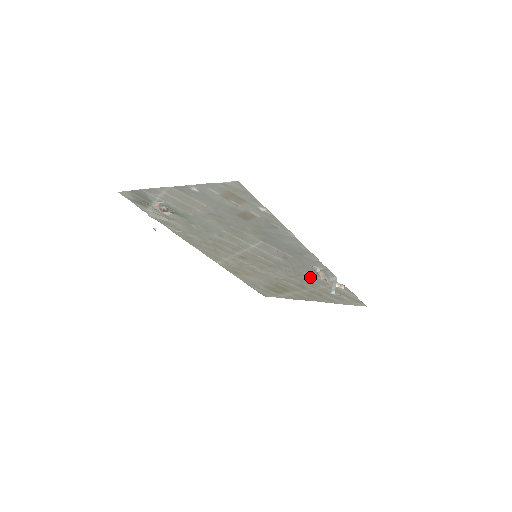
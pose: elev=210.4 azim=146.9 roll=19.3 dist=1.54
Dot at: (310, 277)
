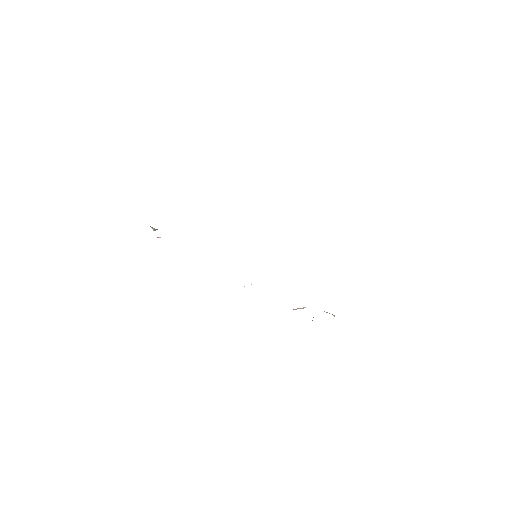
Dot at: occluded
